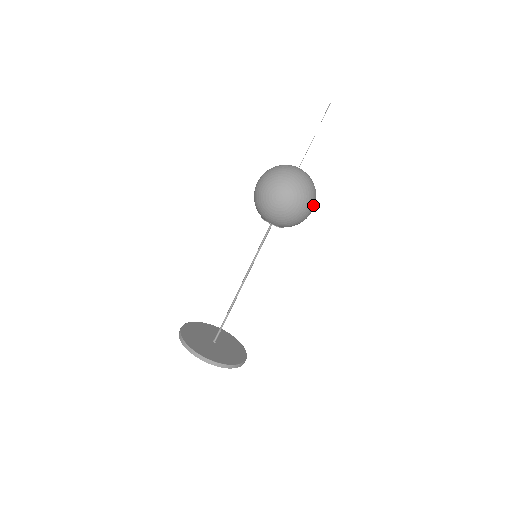
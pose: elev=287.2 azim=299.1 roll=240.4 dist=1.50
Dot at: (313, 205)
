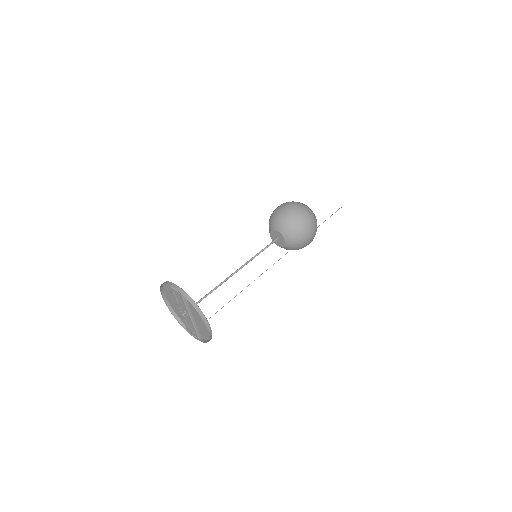
Dot at: (312, 225)
